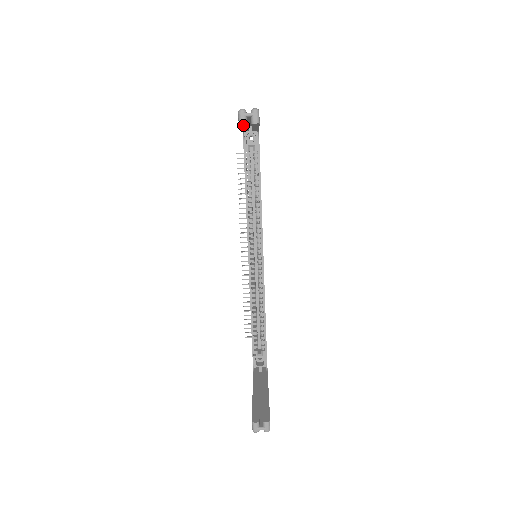
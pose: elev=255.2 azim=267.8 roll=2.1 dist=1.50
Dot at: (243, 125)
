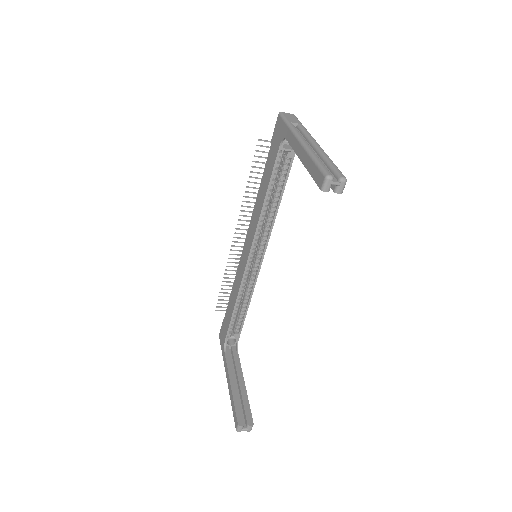
Dot at: occluded
